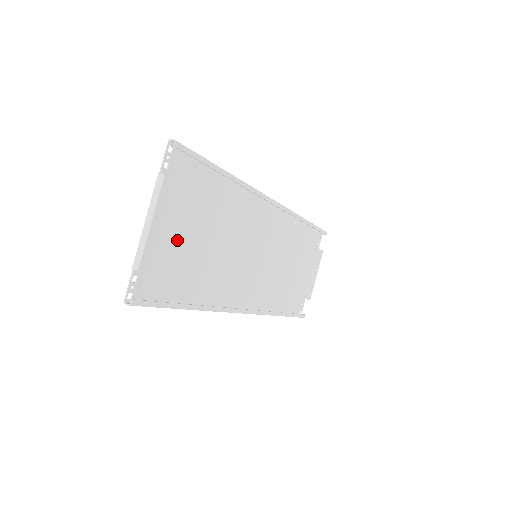
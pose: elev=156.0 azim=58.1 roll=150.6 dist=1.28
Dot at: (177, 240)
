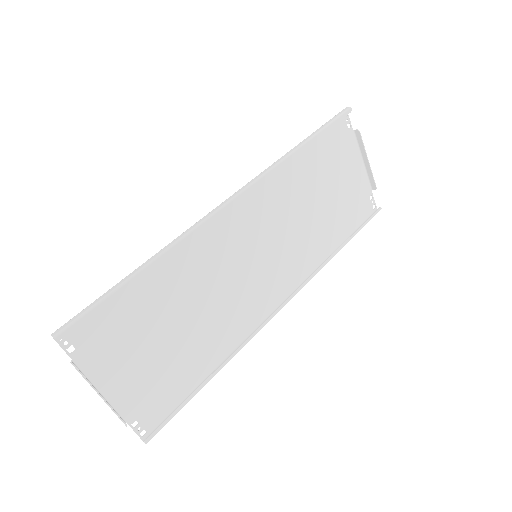
Dot at: (146, 363)
